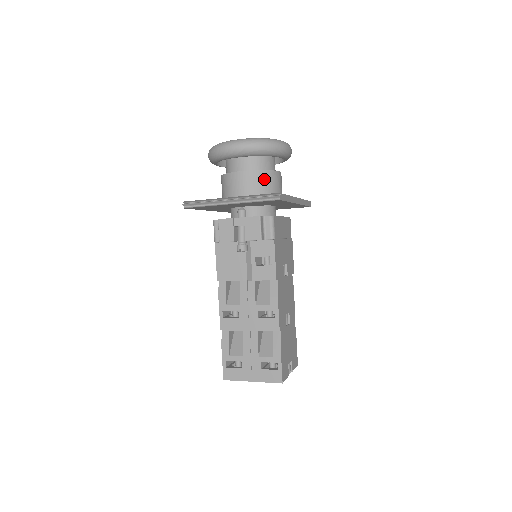
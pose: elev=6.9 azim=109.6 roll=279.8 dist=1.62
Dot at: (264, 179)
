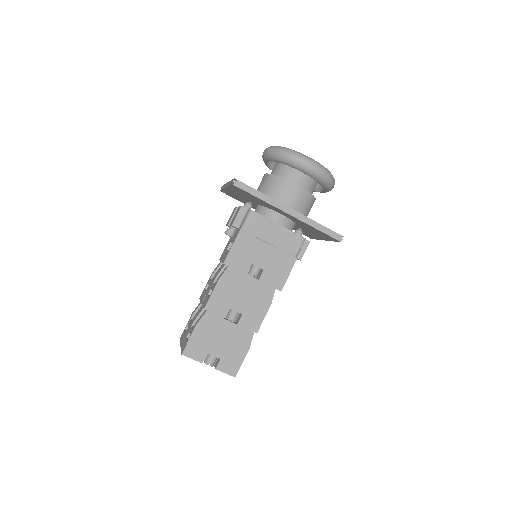
Dot at: (273, 183)
